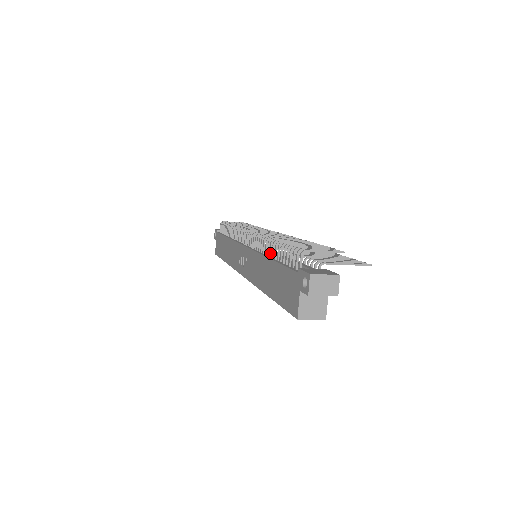
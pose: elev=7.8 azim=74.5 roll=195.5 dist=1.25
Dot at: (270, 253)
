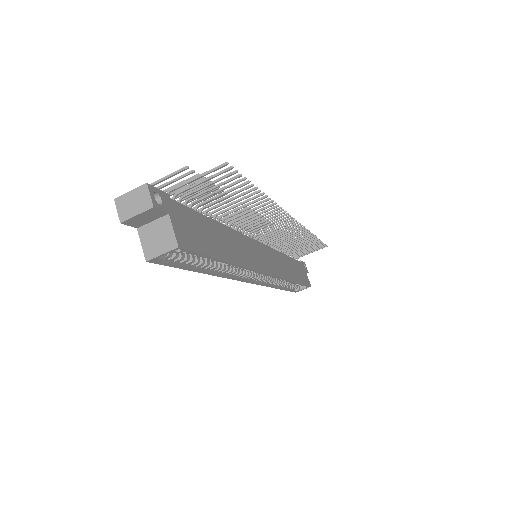
Dot at: occluded
